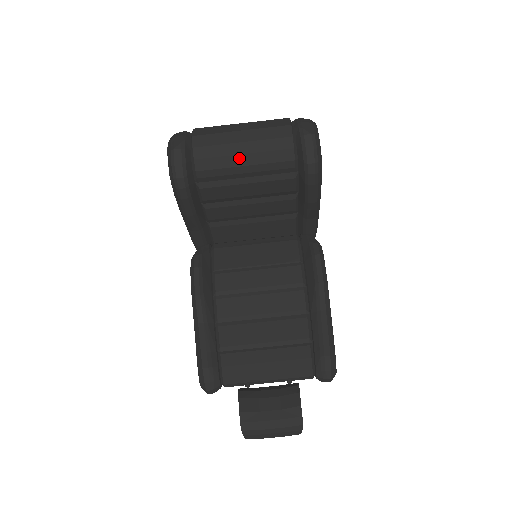
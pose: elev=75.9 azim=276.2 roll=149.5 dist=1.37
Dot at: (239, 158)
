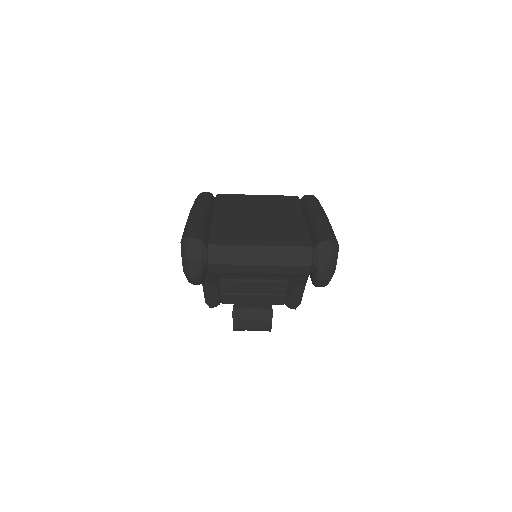
Dot at: occluded
